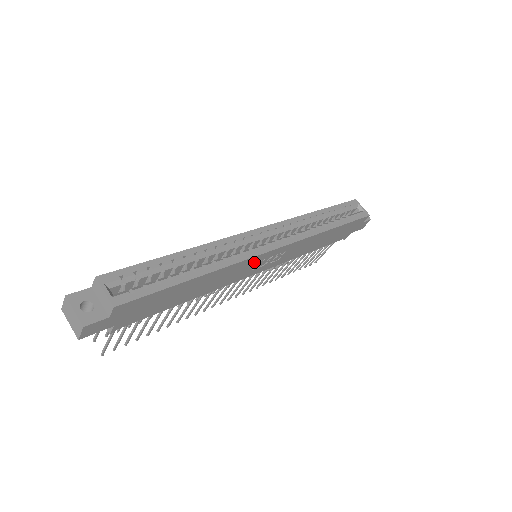
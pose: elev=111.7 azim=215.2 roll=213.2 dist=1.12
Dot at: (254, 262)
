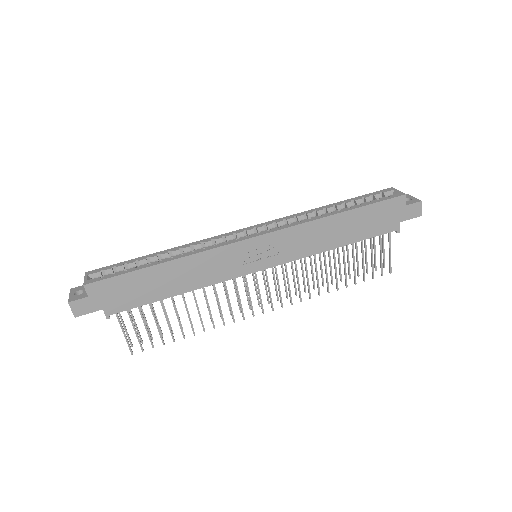
Dot at: (233, 253)
